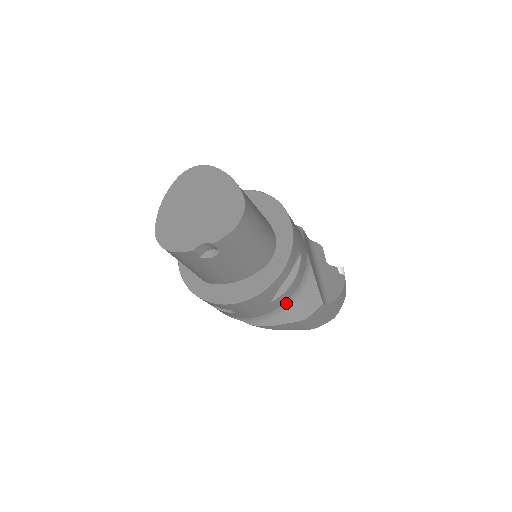
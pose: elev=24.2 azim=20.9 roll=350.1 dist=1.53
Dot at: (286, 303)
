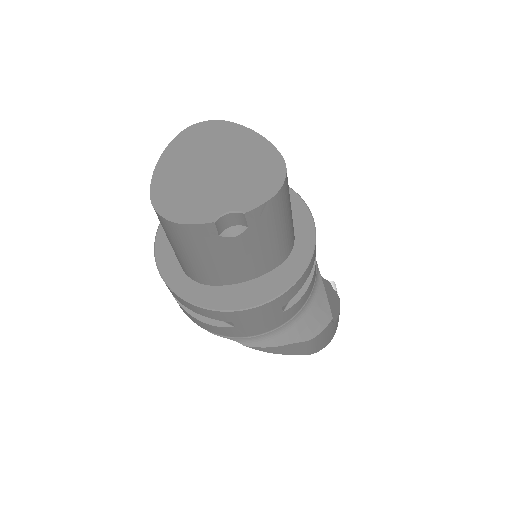
Dot at: (295, 316)
